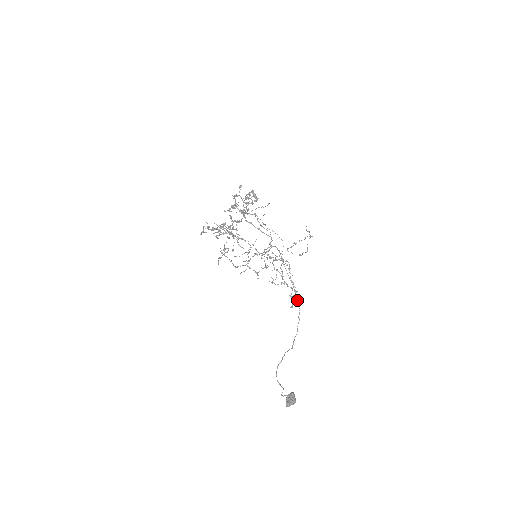
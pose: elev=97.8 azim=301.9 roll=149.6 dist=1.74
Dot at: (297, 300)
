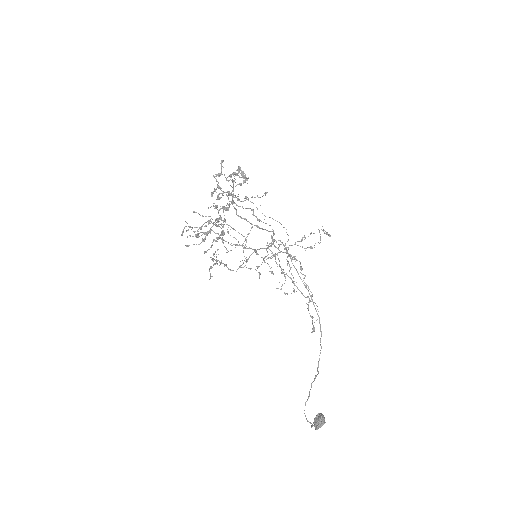
Dot at: (315, 308)
